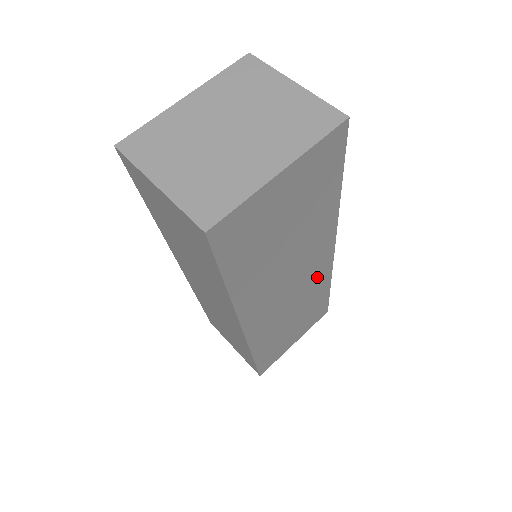
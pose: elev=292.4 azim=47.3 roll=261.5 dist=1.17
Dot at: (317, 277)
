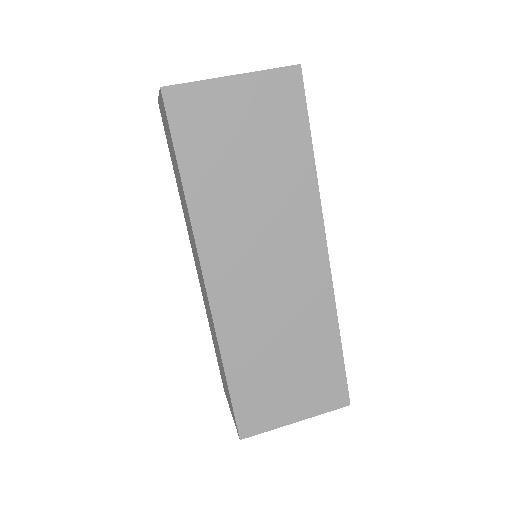
Dot at: (310, 289)
